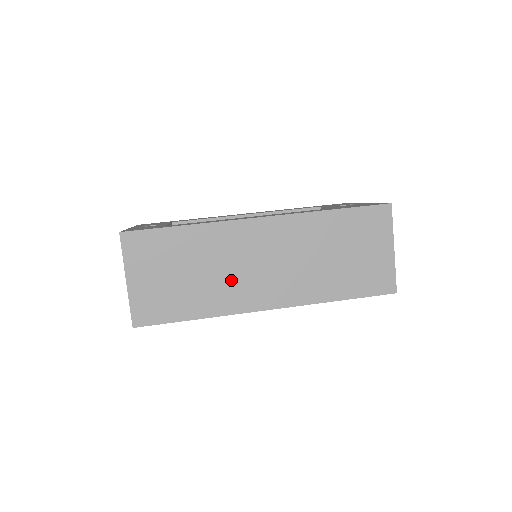
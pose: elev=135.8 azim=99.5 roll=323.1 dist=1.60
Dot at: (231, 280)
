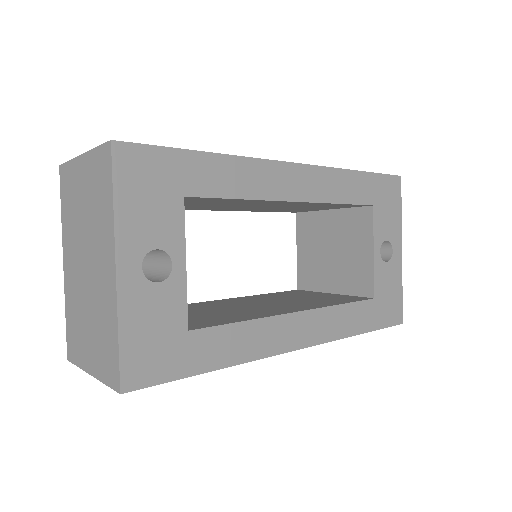
Dot at: occluded
